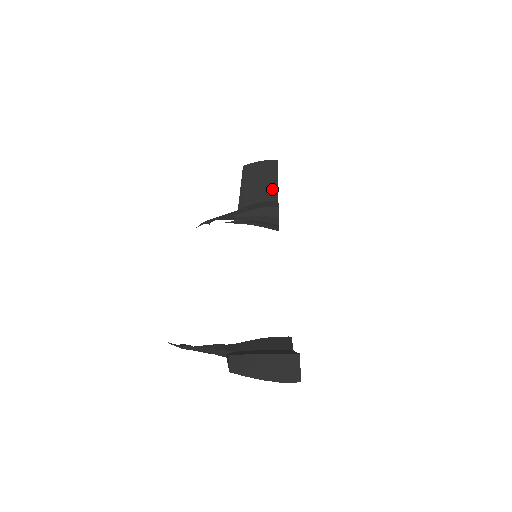
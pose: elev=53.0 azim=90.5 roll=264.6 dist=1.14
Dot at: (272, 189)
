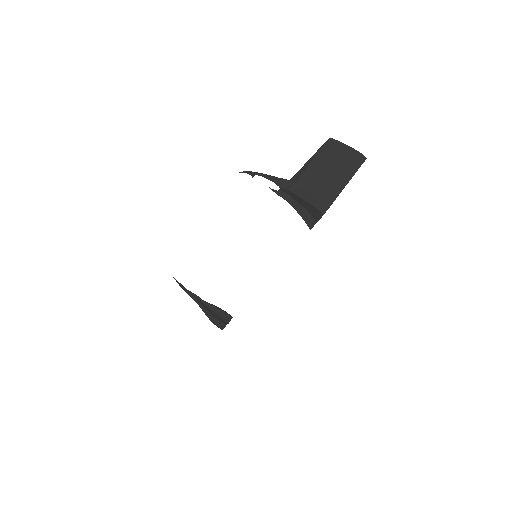
Dot at: occluded
